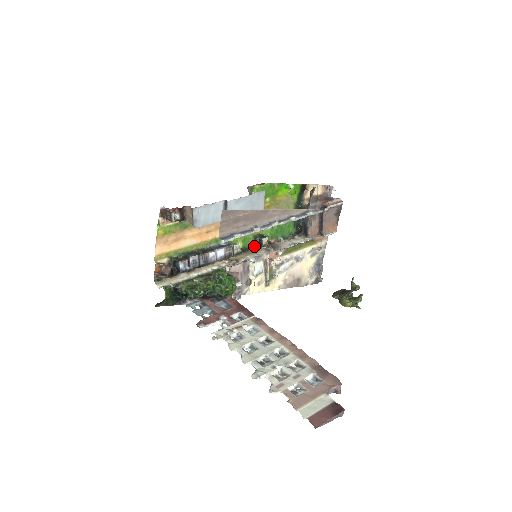
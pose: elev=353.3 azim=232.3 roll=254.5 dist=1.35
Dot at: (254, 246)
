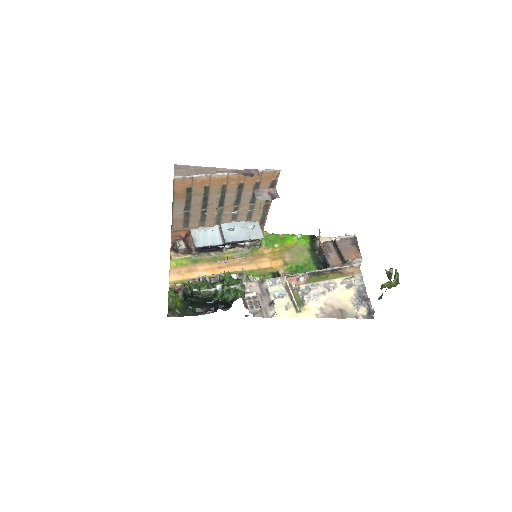
Dot at: occluded
